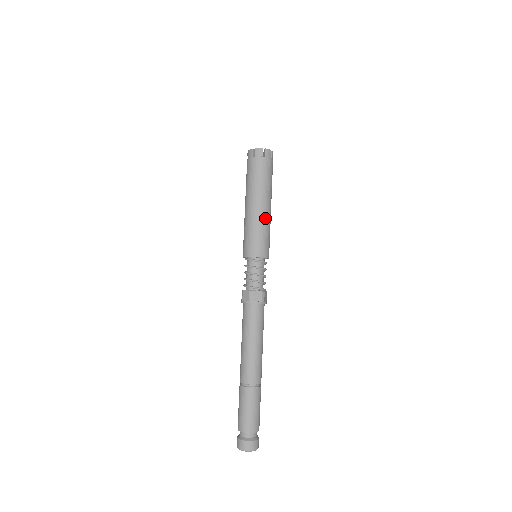
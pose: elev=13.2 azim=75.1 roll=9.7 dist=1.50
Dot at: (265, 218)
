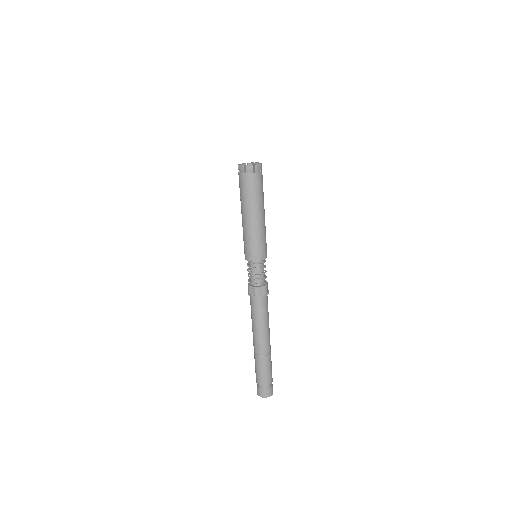
Dot at: (261, 227)
